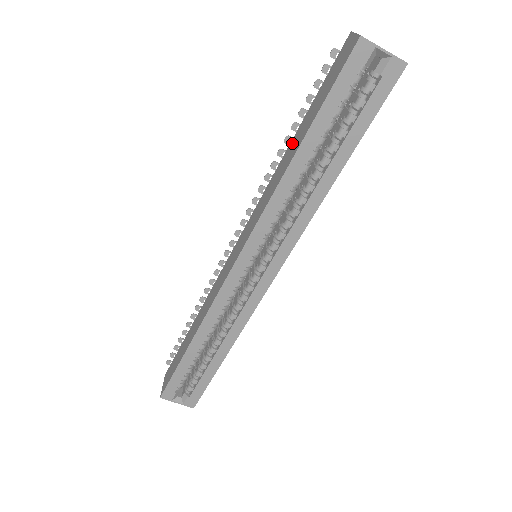
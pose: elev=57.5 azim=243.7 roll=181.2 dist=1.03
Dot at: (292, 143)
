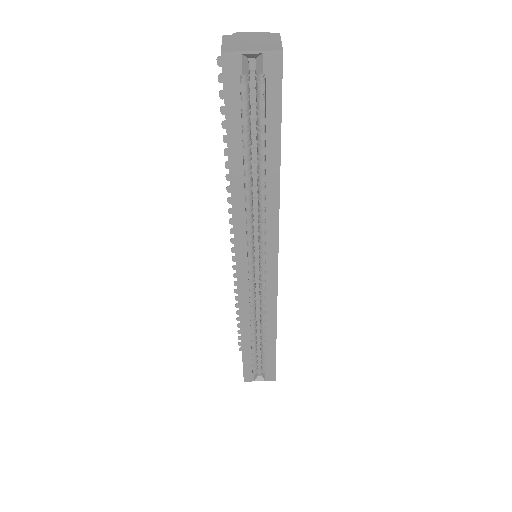
Dot at: occluded
